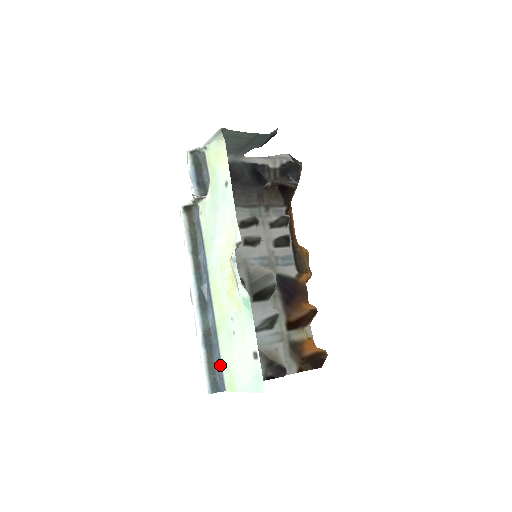
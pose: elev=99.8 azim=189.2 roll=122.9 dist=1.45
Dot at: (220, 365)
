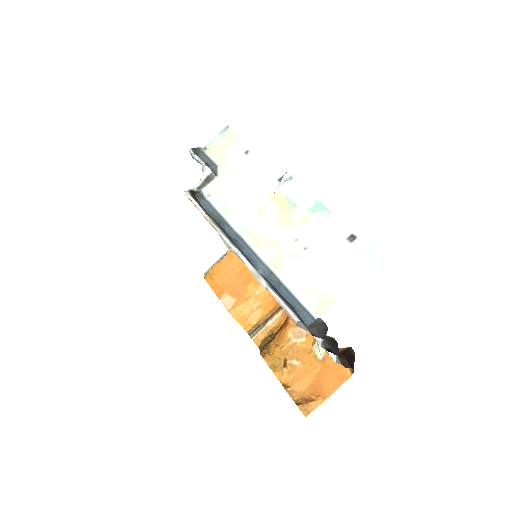
Dot at: (294, 299)
